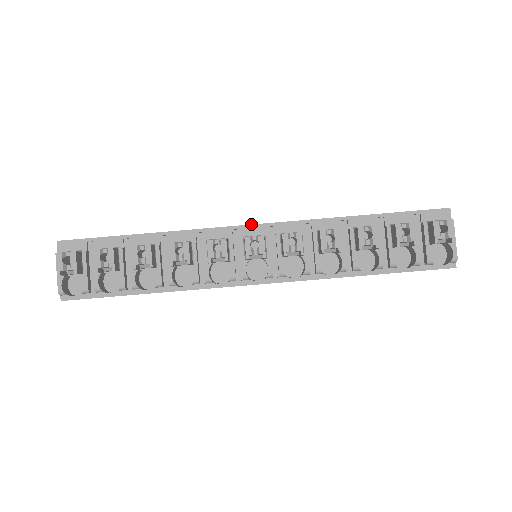
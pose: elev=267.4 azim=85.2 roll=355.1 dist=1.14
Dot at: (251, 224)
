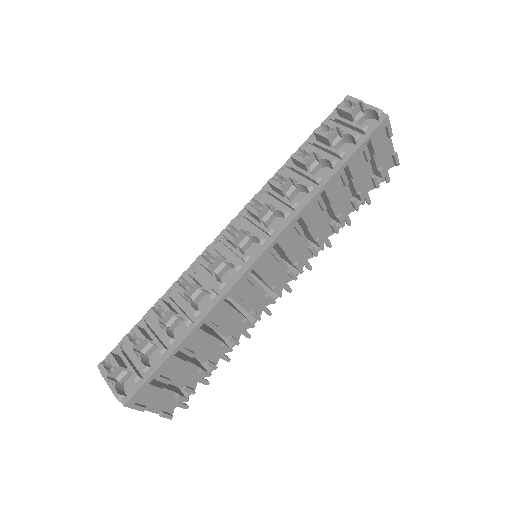
Dot at: occluded
